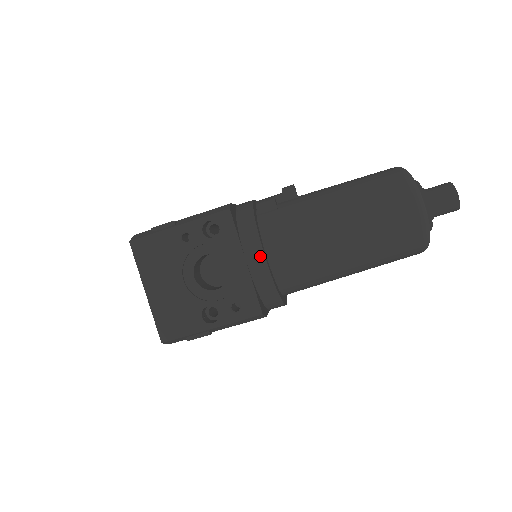
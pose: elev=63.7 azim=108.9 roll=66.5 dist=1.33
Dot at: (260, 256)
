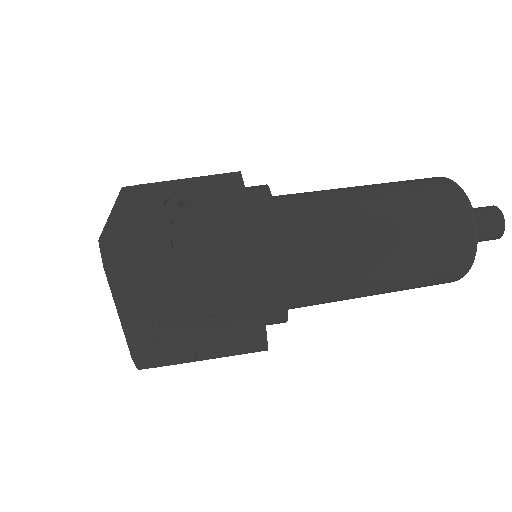
Dot at: (264, 189)
